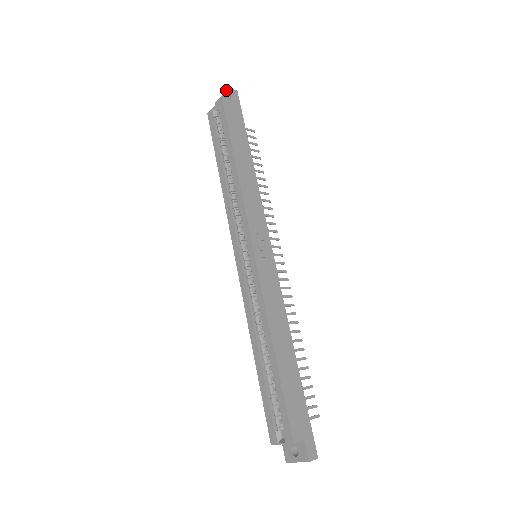
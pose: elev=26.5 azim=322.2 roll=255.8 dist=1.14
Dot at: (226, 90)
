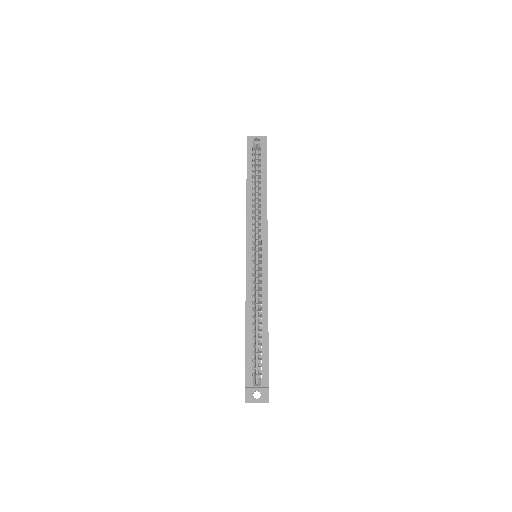
Dot at: occluded
